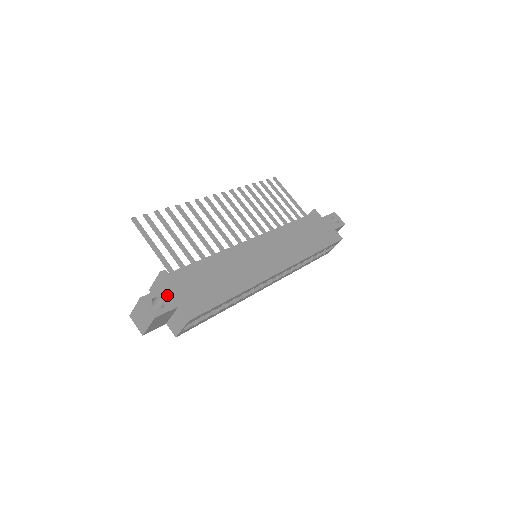
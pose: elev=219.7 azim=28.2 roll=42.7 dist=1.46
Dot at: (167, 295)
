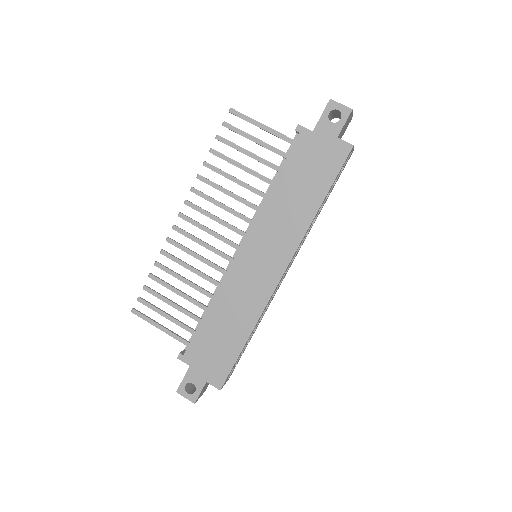
Dot at: (193, 377)
